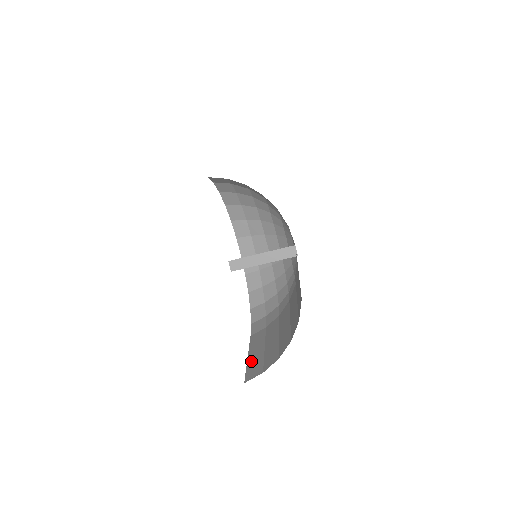
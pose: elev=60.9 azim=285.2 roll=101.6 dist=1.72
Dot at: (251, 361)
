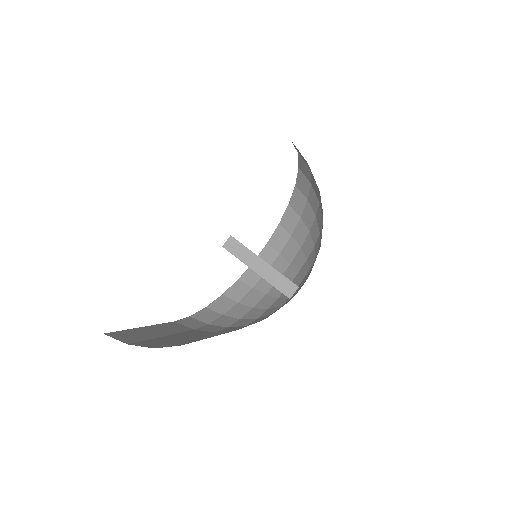
Dot at: (139, 330)
